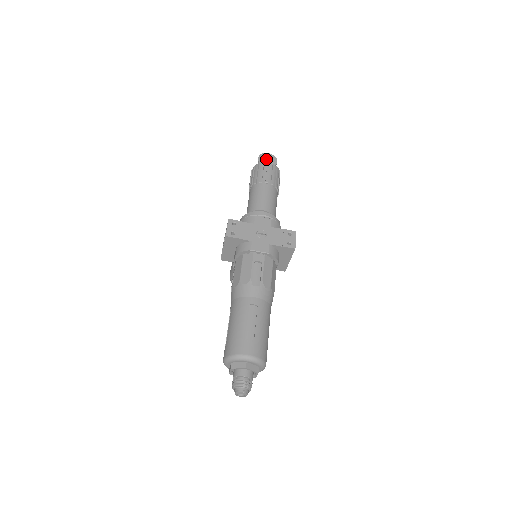
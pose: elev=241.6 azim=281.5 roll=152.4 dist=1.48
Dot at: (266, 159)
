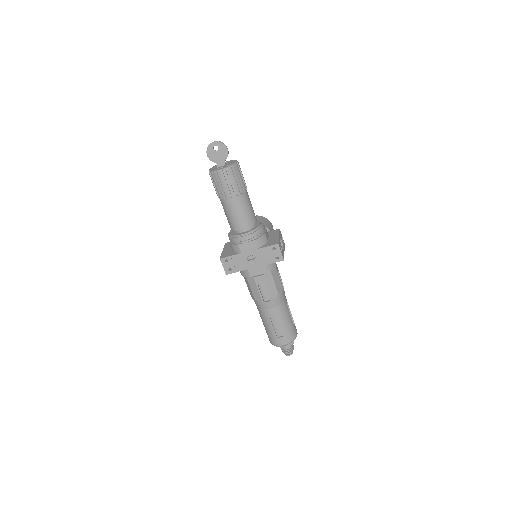
Dot at: (215, 152)
